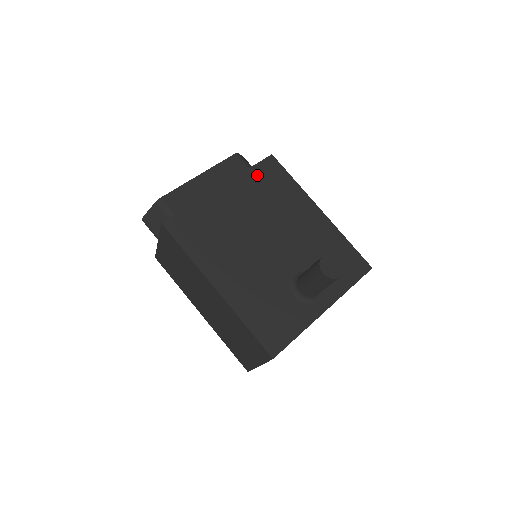
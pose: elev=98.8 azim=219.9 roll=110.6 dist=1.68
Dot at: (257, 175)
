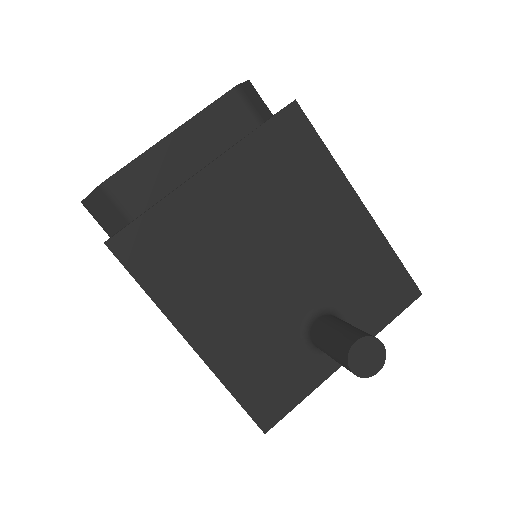
Dot at: (266, 143)
